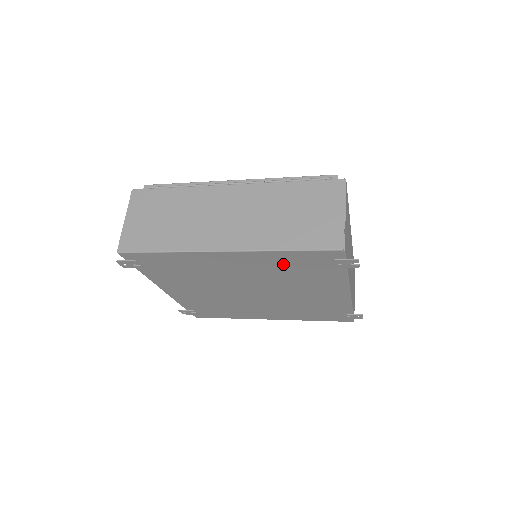
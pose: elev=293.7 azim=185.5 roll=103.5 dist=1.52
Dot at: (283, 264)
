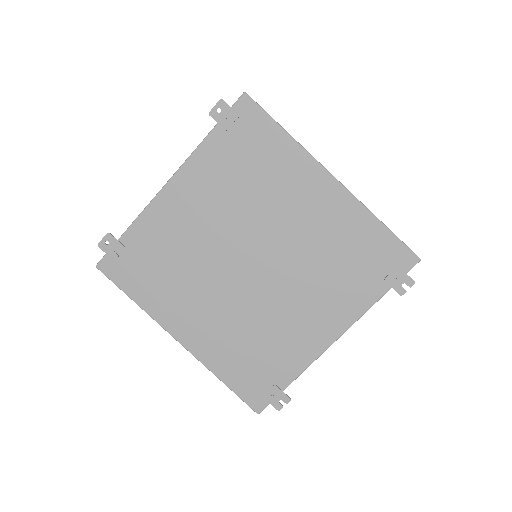
Dot at: (351, 239)
